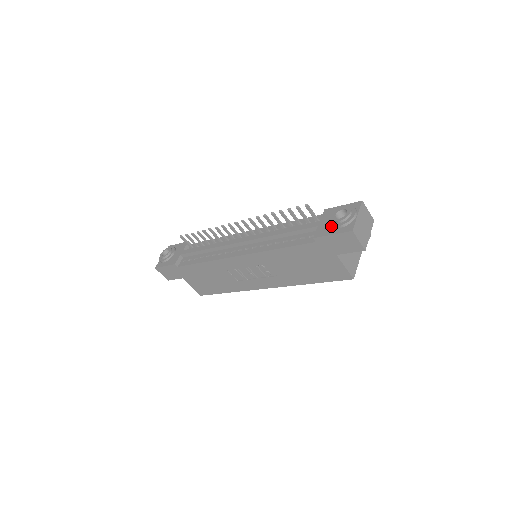
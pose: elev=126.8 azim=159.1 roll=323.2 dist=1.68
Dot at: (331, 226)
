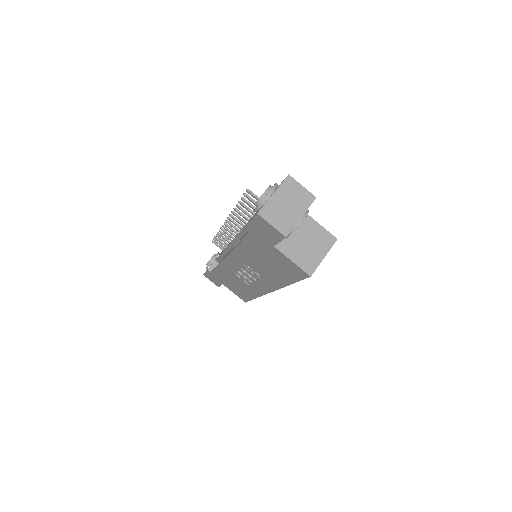
Dot at: occluded
